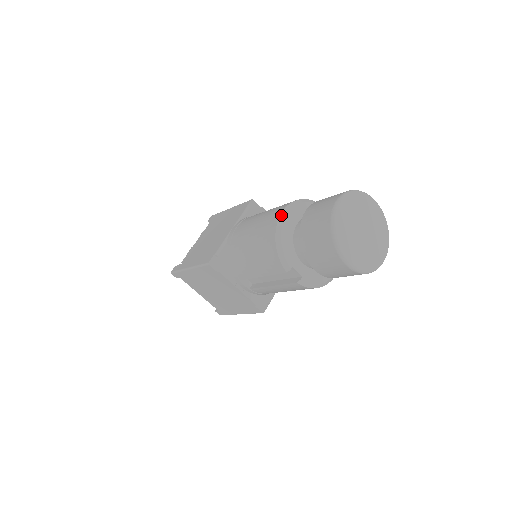
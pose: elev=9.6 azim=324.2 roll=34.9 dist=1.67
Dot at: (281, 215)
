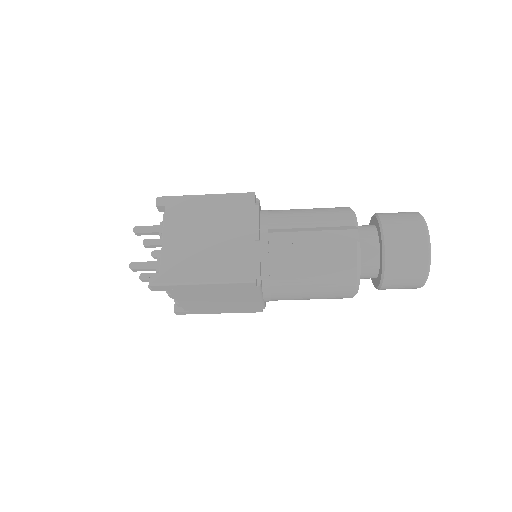
Dot at: occluded
